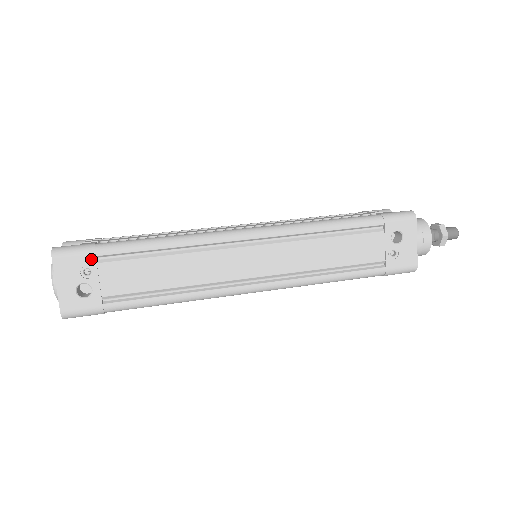
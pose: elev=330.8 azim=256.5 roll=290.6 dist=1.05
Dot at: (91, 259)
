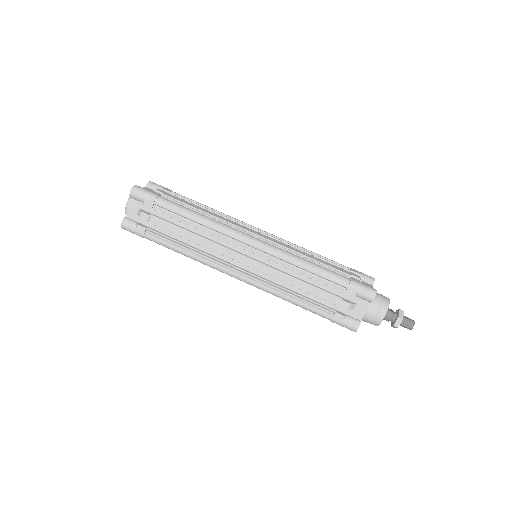
Dot at: occluded
